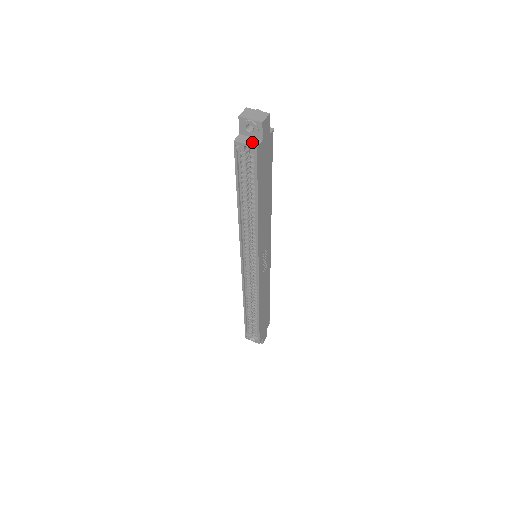
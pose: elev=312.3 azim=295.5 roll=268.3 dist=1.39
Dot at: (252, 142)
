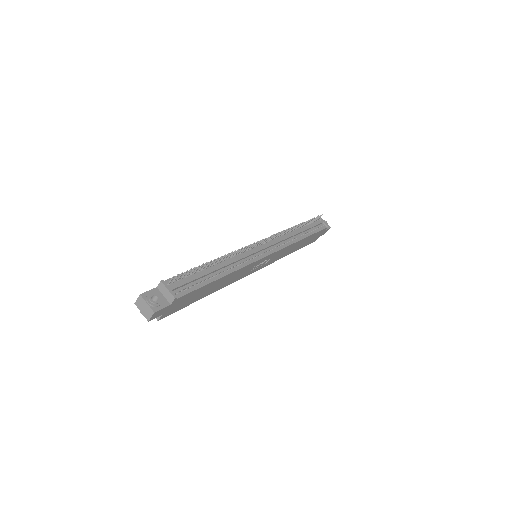
Dot at: occluded
